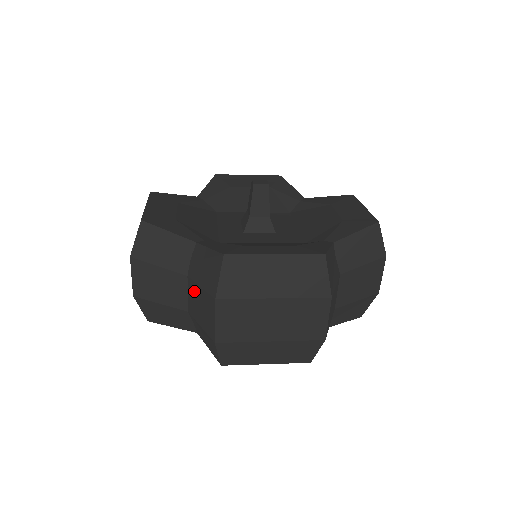
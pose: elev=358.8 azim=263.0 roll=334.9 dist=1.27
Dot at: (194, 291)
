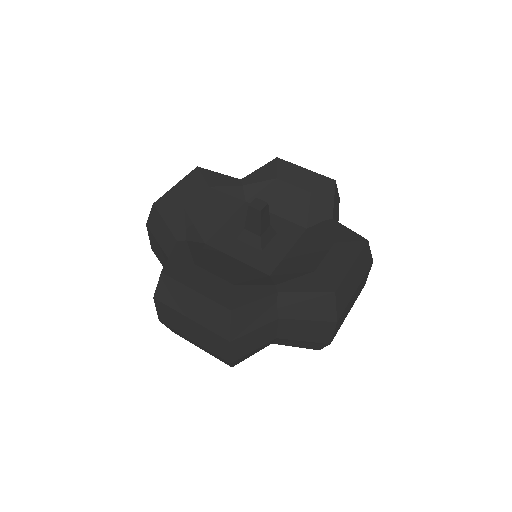
Dot at: occluded
